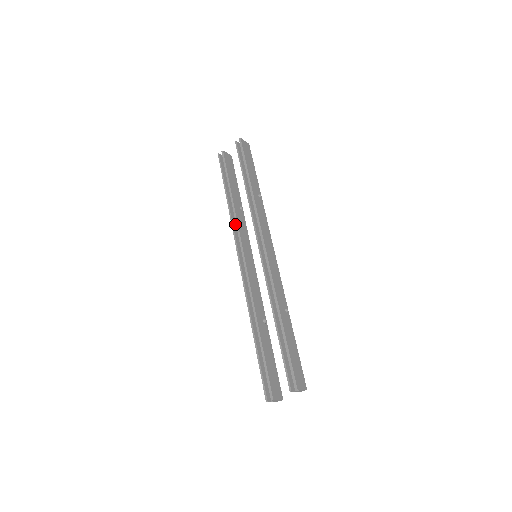
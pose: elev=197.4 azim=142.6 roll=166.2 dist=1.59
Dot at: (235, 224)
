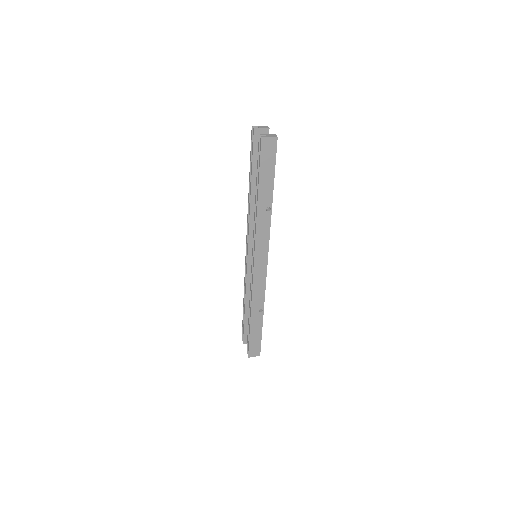
Dot at: occluded
